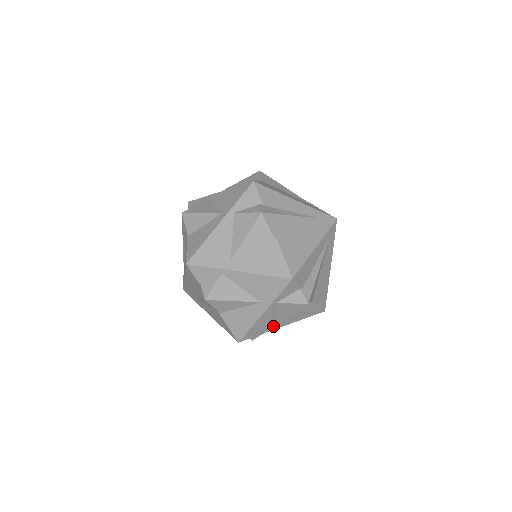
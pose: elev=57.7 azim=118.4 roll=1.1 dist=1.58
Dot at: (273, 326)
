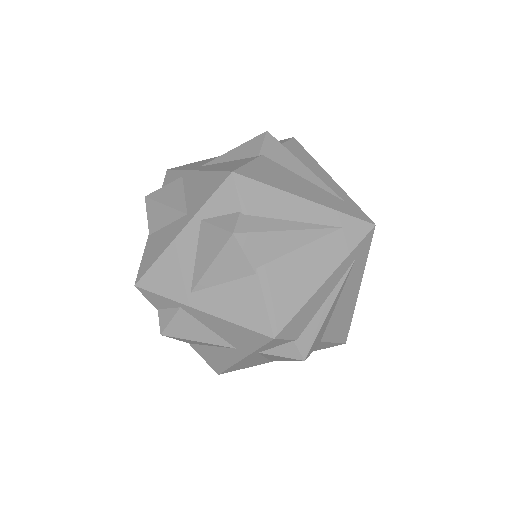
Dot at: (266, 361)
